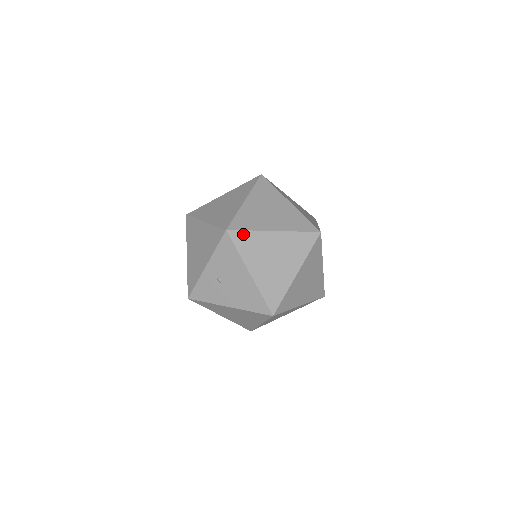
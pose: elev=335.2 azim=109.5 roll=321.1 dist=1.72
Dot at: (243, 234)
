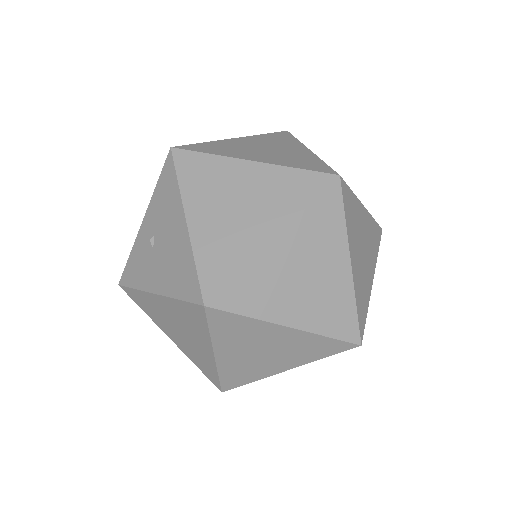
Dot at: (196, 157)
